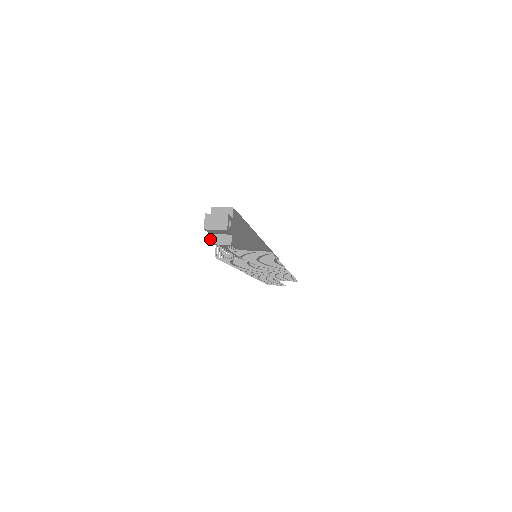
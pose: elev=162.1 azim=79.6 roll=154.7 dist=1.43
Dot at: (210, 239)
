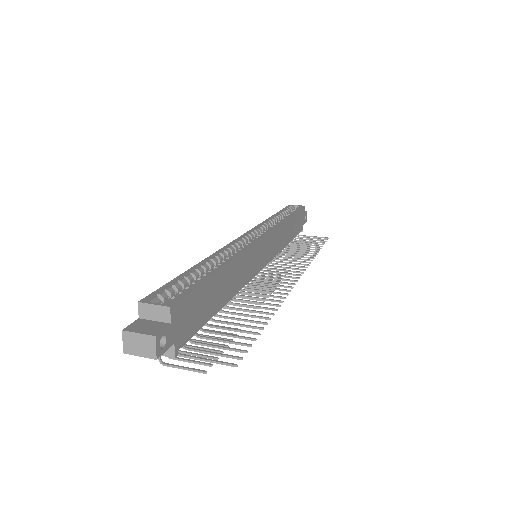
Dot at: occluded
